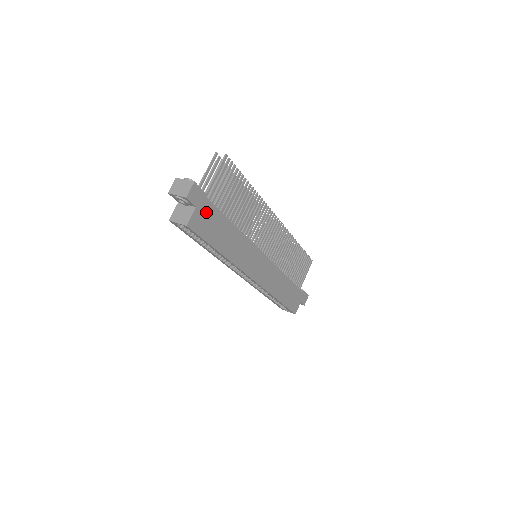
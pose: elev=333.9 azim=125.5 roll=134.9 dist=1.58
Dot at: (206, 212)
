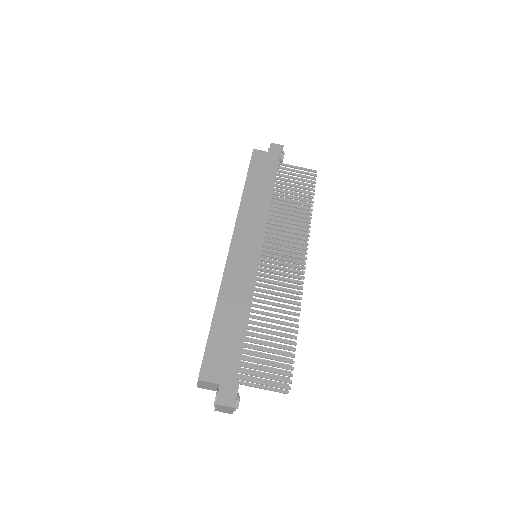
Dot at: (269, 162)
